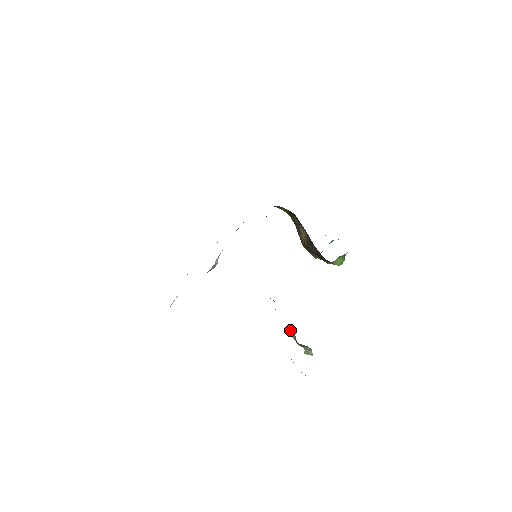
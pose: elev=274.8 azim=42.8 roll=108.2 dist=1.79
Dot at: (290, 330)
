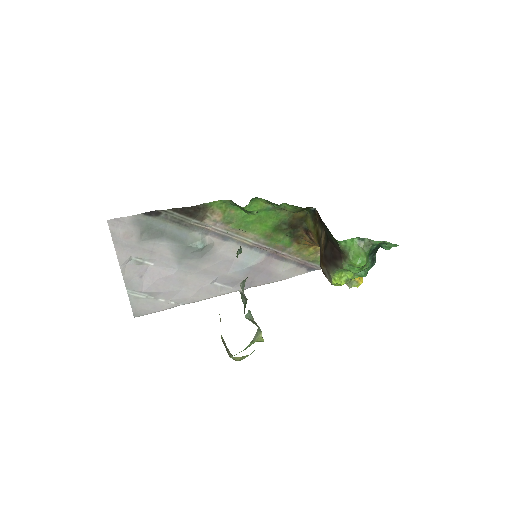
Dot at: occluded
